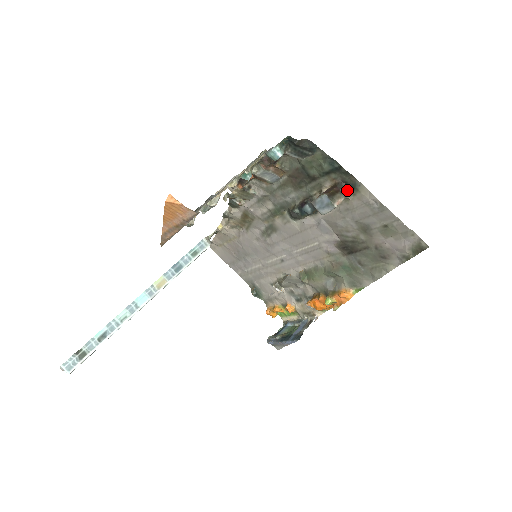
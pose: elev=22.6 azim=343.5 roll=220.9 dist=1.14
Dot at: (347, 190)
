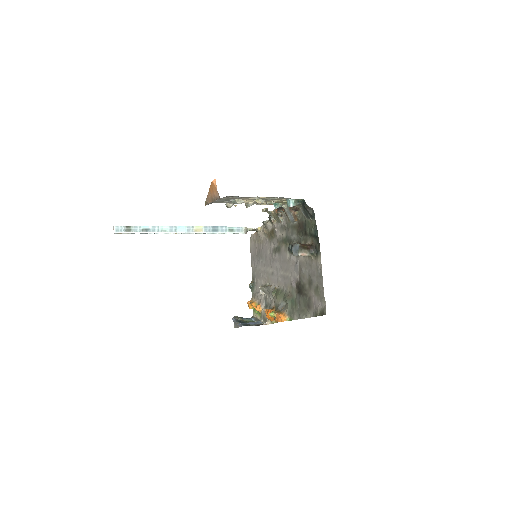
Dot at: (314, 252)
